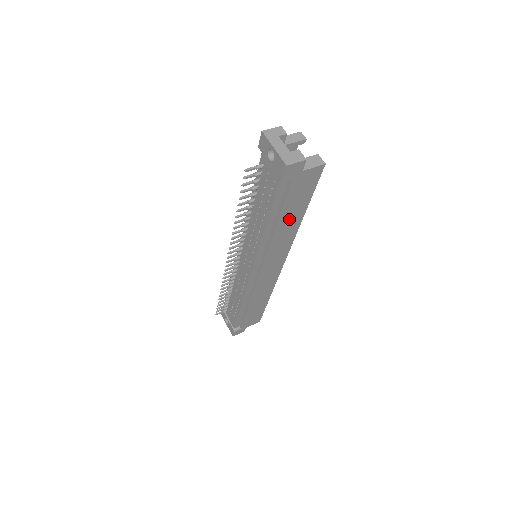
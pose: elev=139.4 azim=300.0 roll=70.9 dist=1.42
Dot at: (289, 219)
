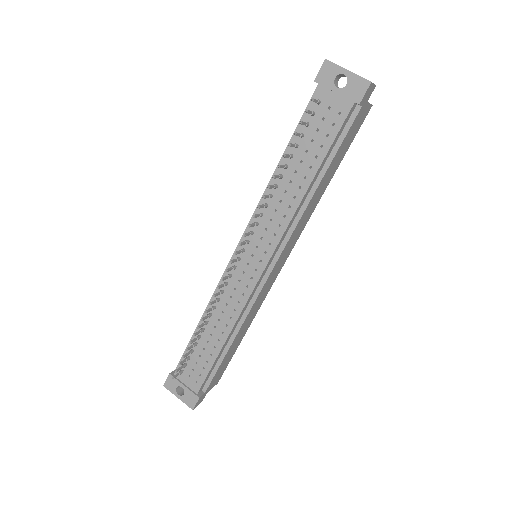
Dot at: (326, 179)
